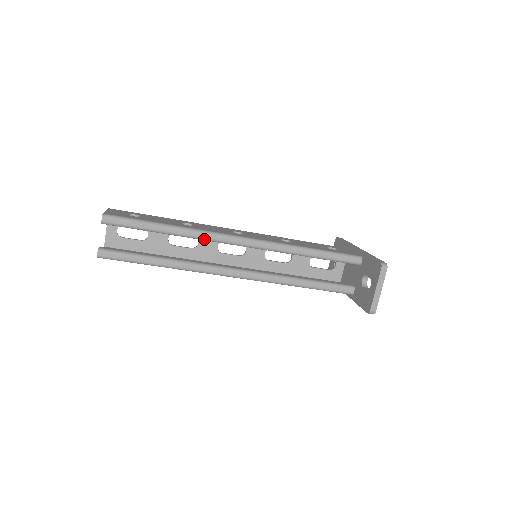
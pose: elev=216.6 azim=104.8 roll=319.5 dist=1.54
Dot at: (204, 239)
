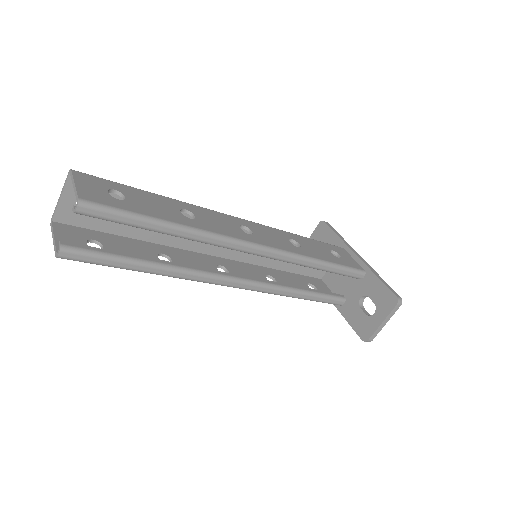
Dot at: (213, 244)
